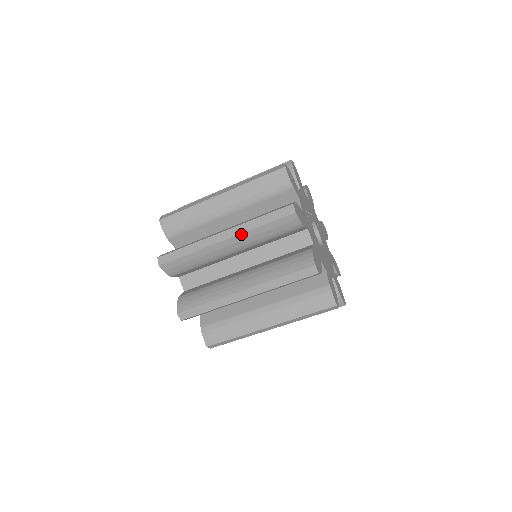
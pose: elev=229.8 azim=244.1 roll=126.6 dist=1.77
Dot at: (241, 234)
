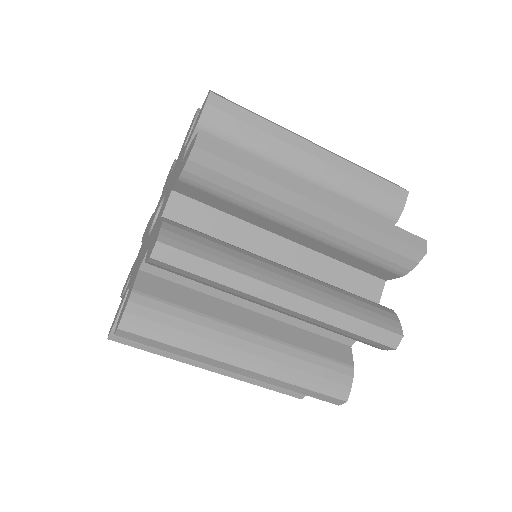
Dot at: (340, 158)
